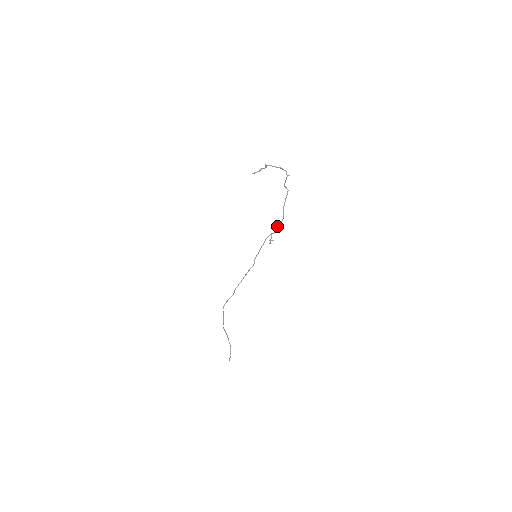
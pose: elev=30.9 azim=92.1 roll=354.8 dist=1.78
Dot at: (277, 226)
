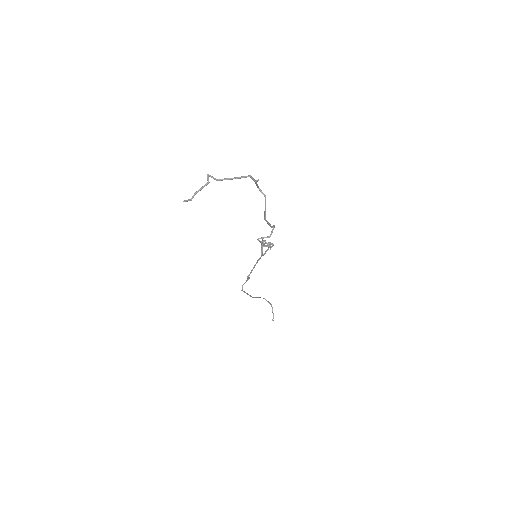
Dot at: (264, 241)
